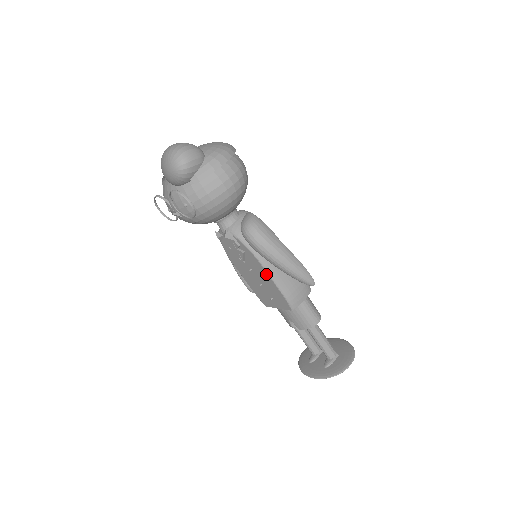
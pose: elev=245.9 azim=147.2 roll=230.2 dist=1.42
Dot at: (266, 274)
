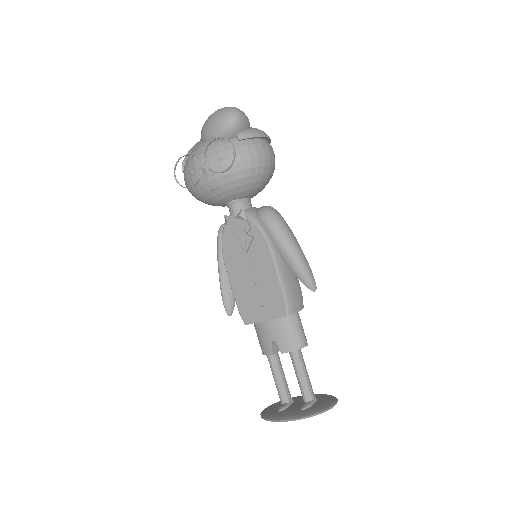
Dot at: (271, 264)
